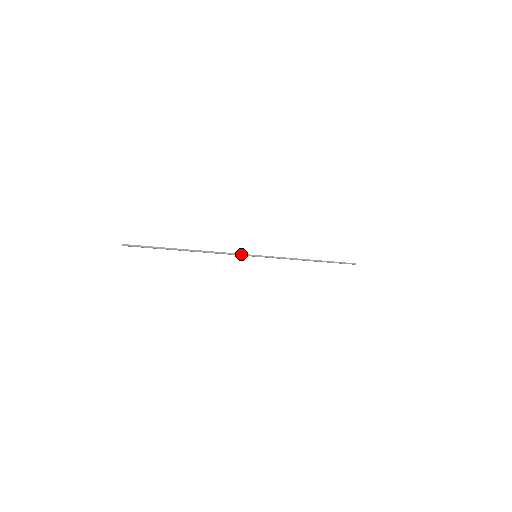
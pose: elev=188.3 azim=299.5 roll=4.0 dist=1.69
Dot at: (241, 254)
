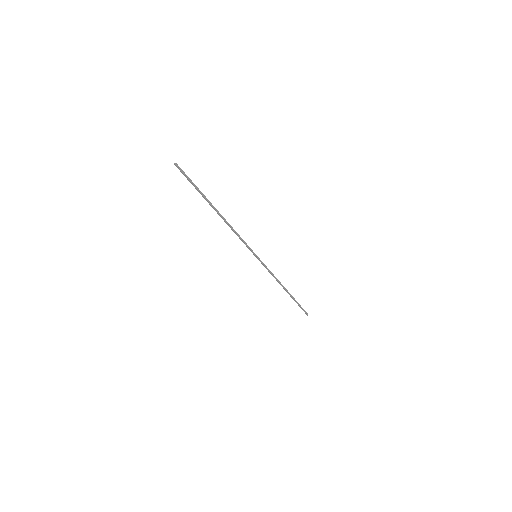
Dot at: (248, 246)
